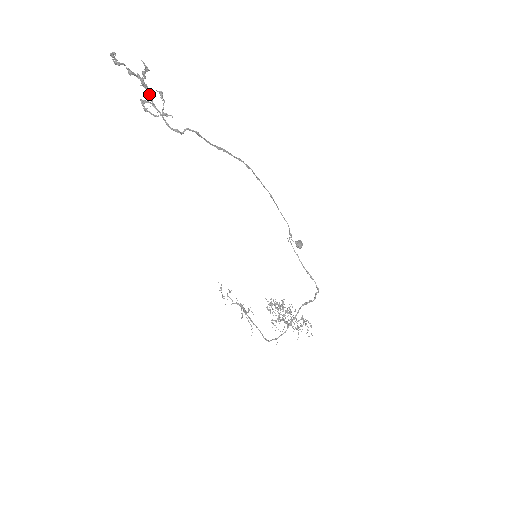
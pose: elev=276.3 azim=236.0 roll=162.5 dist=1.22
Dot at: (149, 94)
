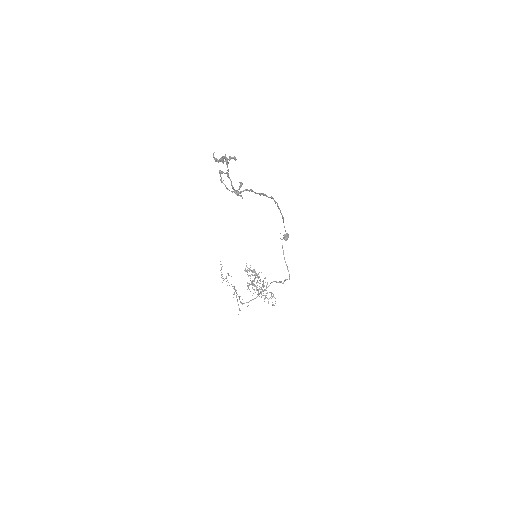
Dot at: occluded
